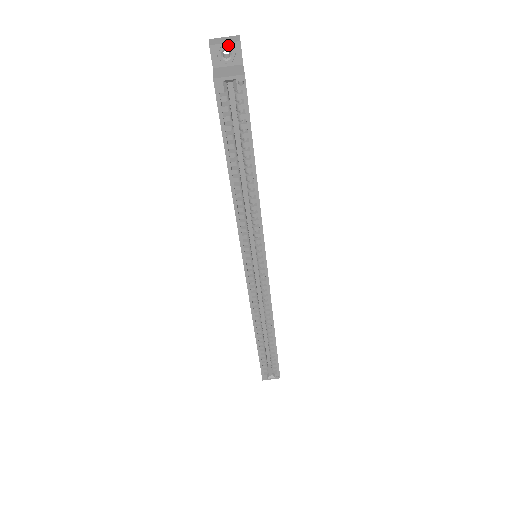
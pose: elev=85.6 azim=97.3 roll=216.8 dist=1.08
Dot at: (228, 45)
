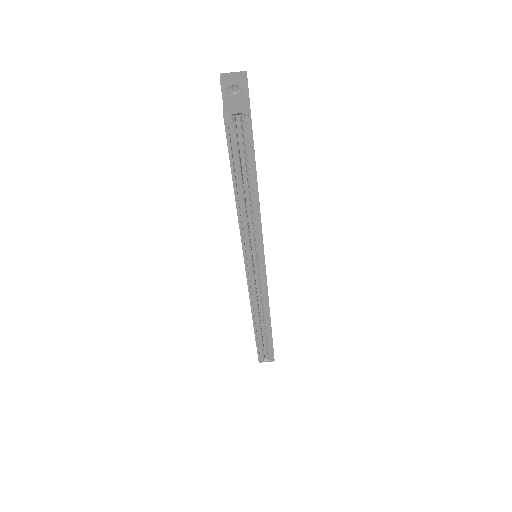
Dot at: (236, 81)
